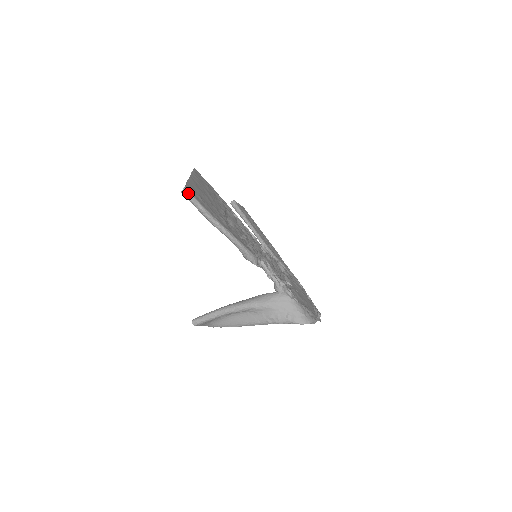
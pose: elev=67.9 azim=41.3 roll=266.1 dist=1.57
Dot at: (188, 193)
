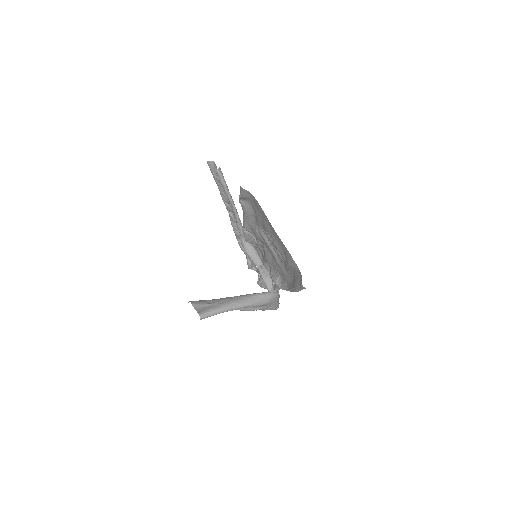
Dot at: occluded
